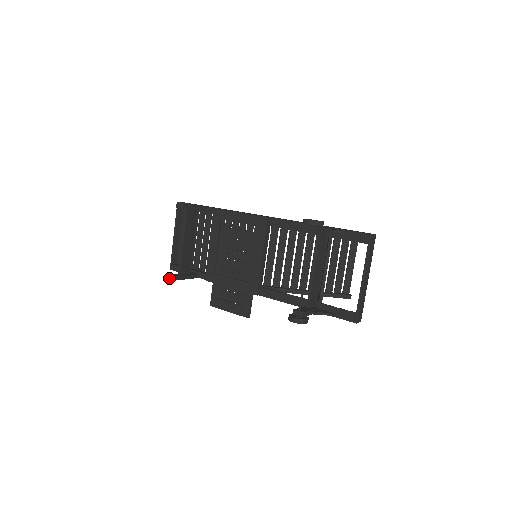
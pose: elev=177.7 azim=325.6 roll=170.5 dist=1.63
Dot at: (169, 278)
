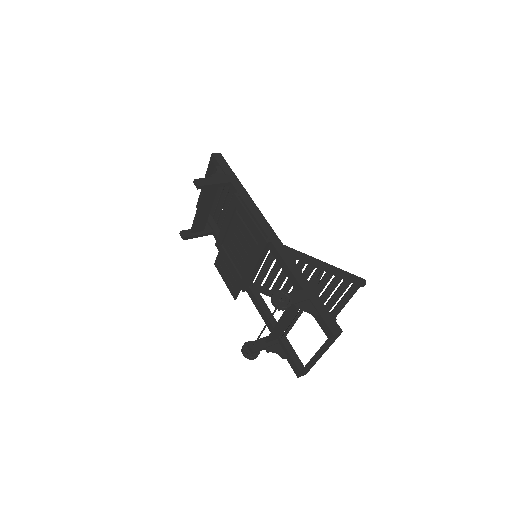
Dot at: (180, 234)
